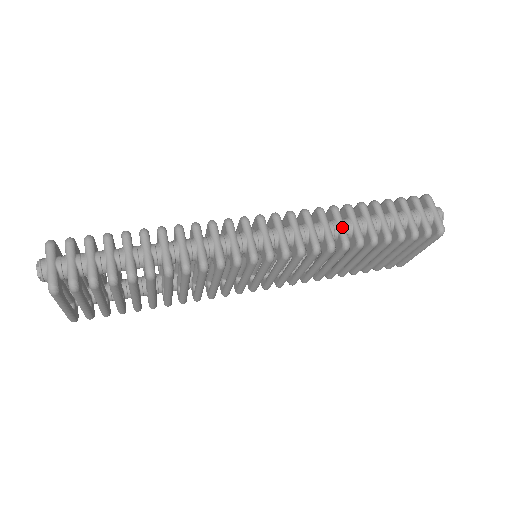
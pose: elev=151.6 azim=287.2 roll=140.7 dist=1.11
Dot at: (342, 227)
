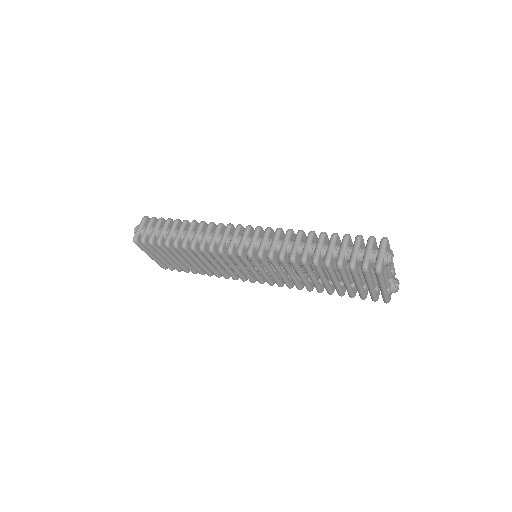
Dot at: (294, 245)
